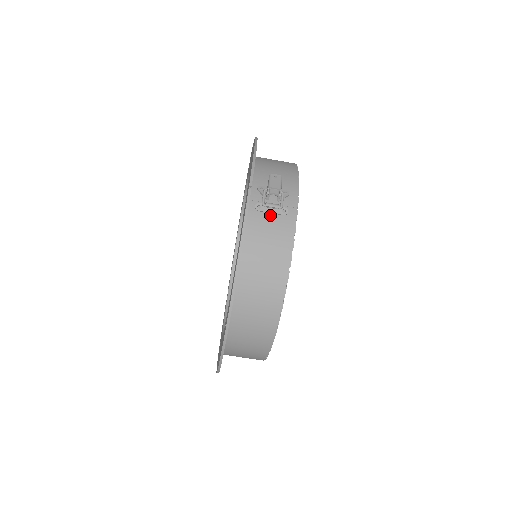
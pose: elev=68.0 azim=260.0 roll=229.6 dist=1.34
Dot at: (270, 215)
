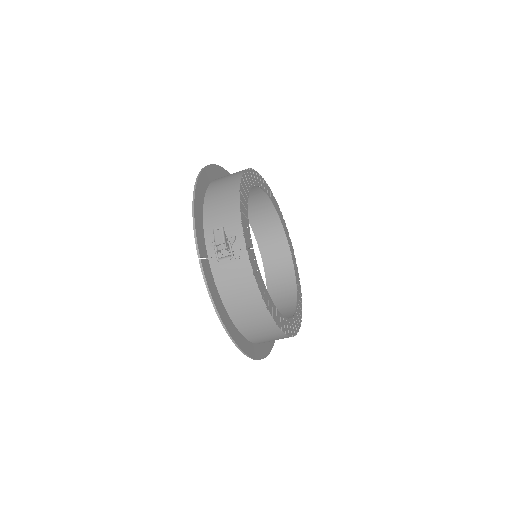
Dot at: (228, 265)
